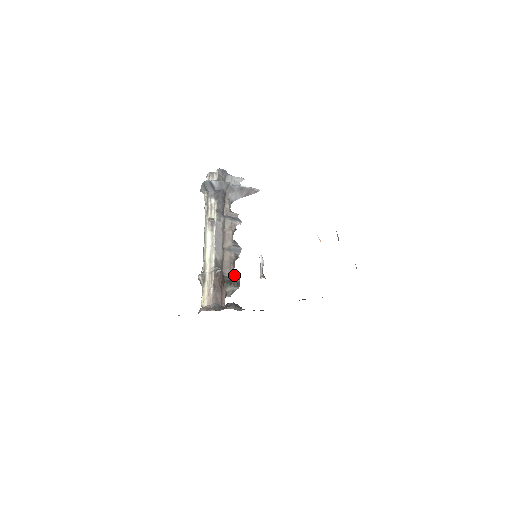
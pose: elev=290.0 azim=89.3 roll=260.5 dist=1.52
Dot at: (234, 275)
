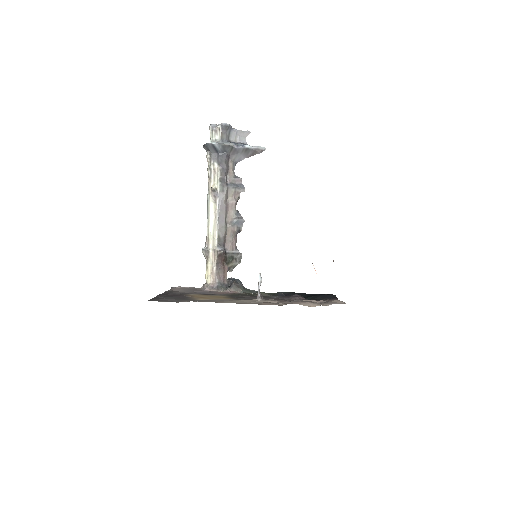
Dot at: (236, 250)
